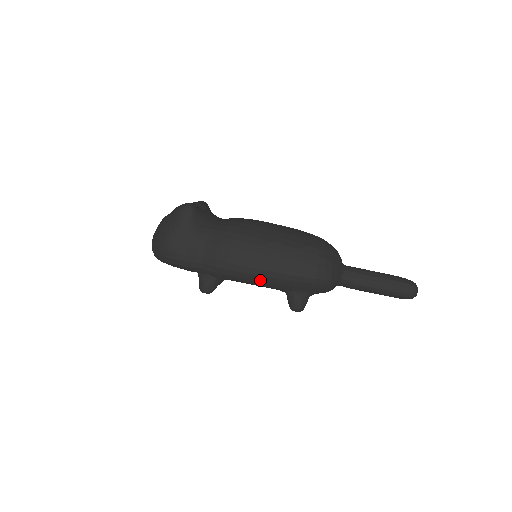
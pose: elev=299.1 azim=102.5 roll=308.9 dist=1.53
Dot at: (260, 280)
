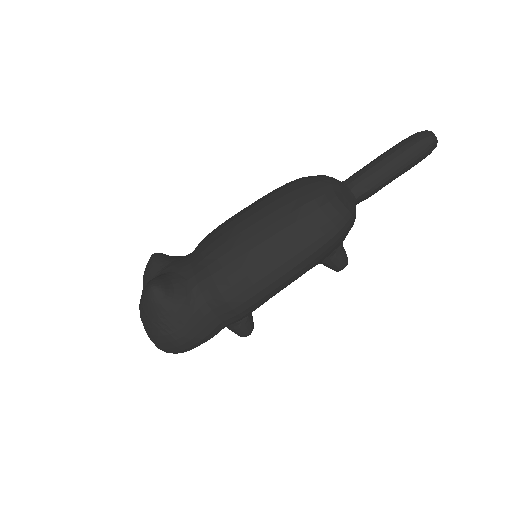
Dot at: (289, 283)
